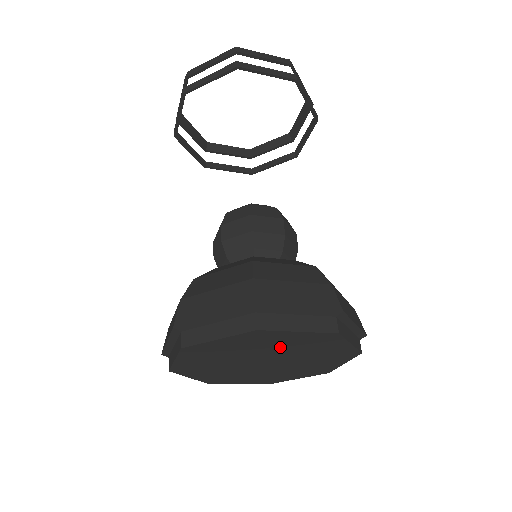
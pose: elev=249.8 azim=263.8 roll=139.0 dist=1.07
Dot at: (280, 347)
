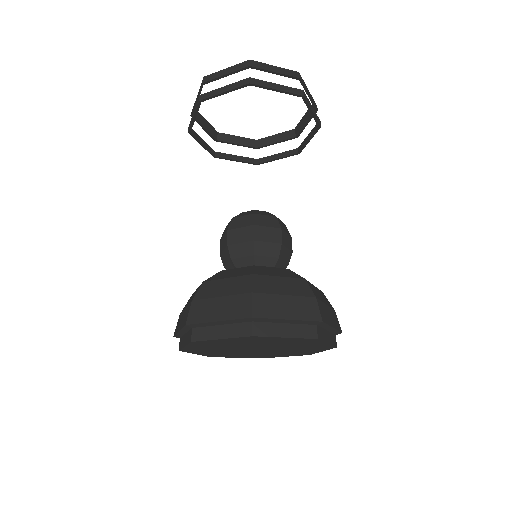
Dot at: (270, 343)
